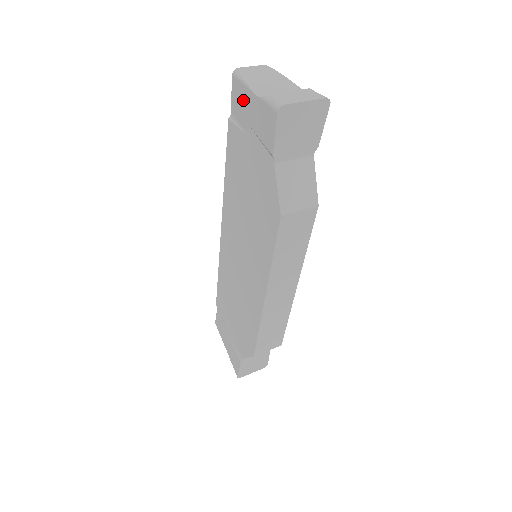
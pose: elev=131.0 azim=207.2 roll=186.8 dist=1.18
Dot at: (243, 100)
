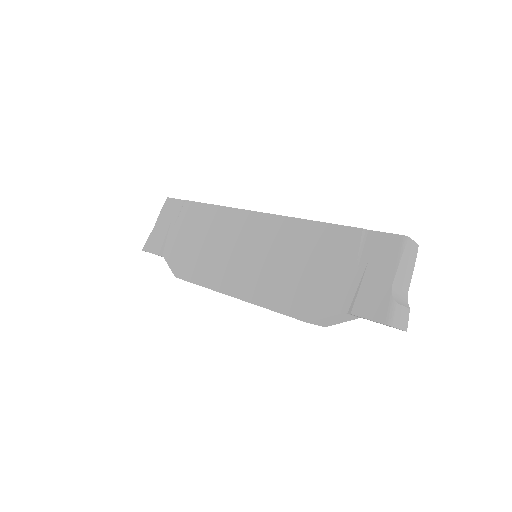
Dot at: (384, 259)
